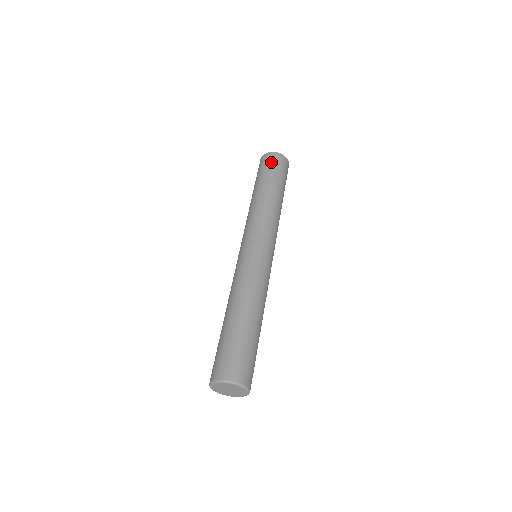
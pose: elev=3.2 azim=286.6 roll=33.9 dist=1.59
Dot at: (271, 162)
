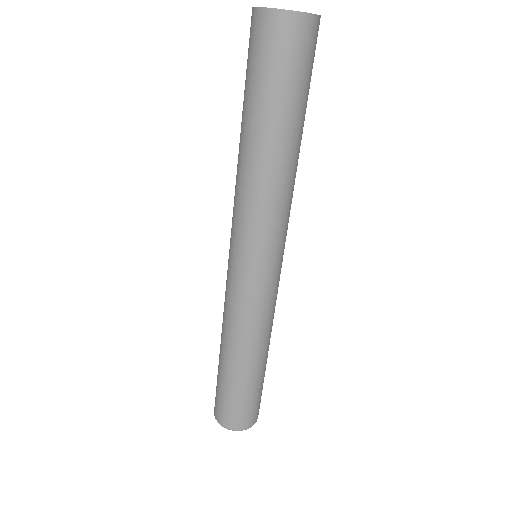
Dot at: (268, 50)
